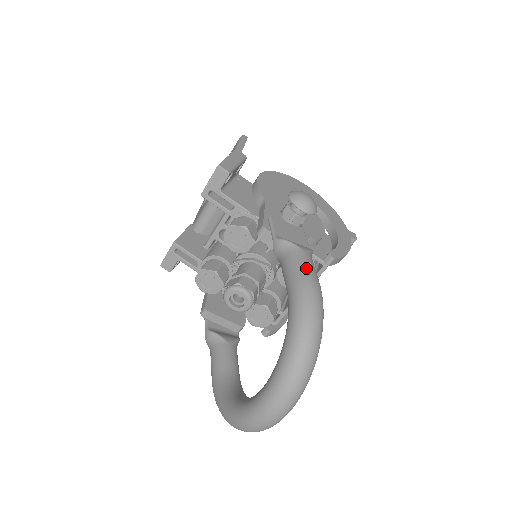
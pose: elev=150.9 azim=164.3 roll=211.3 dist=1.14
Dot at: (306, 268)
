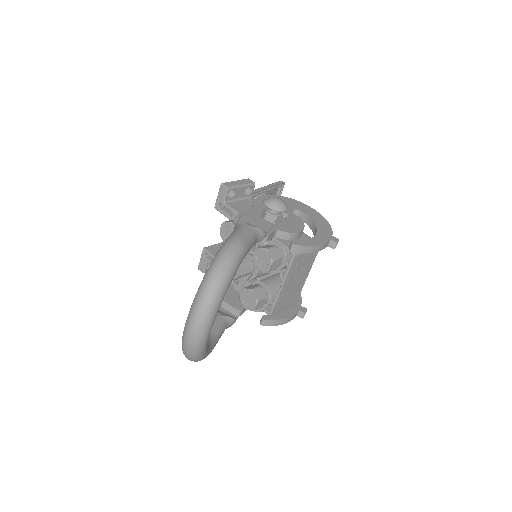
Dot at: (239, 232)
